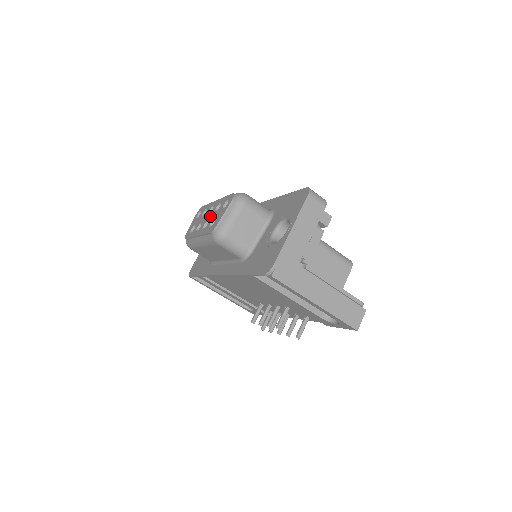
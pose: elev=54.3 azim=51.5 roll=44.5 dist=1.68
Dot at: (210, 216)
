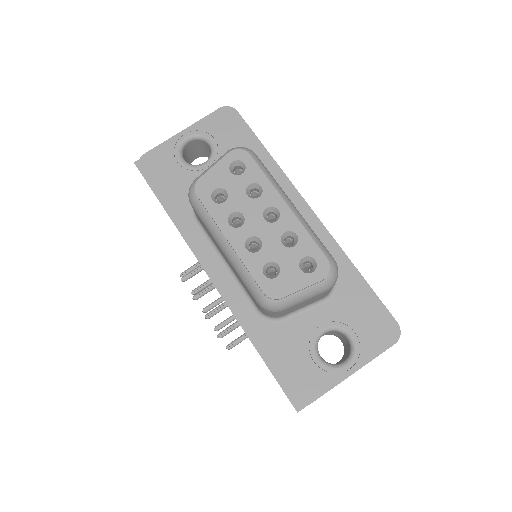
Dot at: (268, 236)
